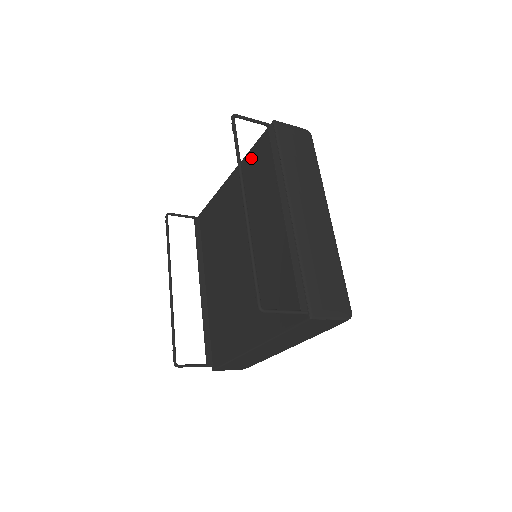
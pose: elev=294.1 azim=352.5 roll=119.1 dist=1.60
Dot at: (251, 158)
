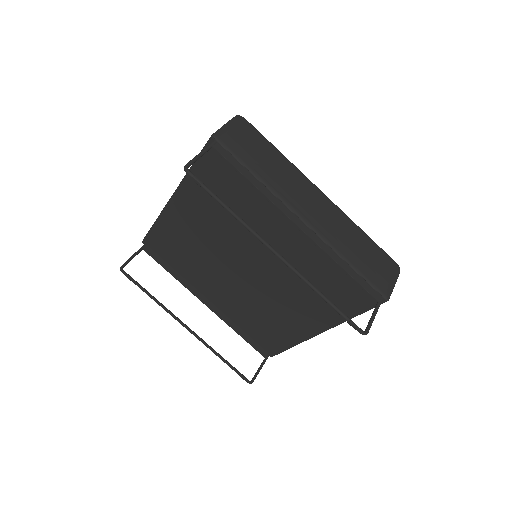
Dot at: occluded
